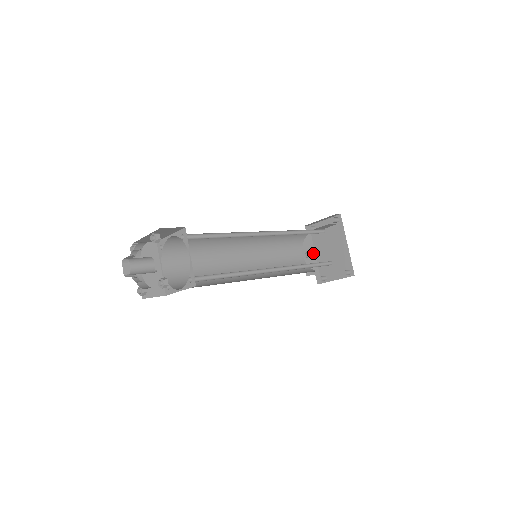
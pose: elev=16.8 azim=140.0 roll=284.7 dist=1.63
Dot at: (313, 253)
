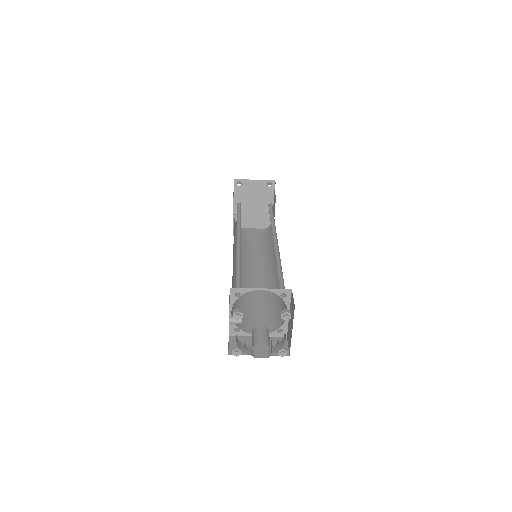
Dot at: (241, 212)
